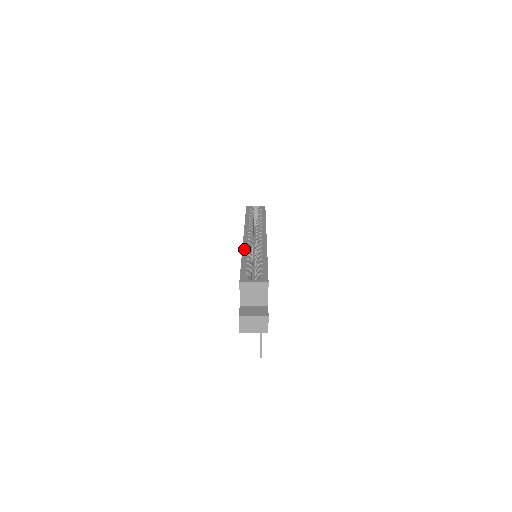
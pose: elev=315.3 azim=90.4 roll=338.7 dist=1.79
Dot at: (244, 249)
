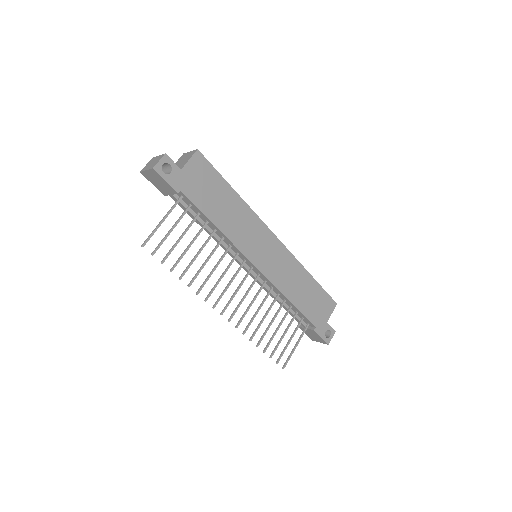
Dot at: occluded
